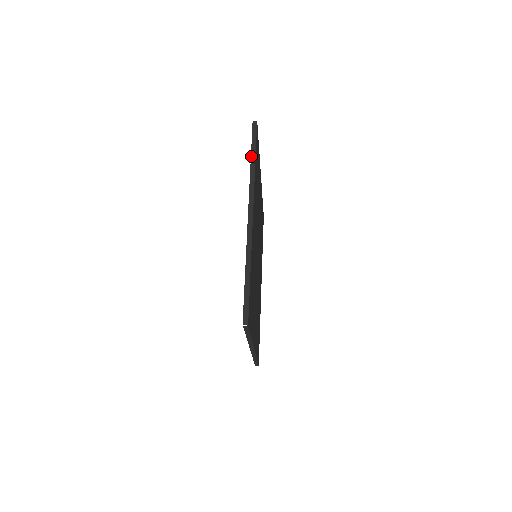
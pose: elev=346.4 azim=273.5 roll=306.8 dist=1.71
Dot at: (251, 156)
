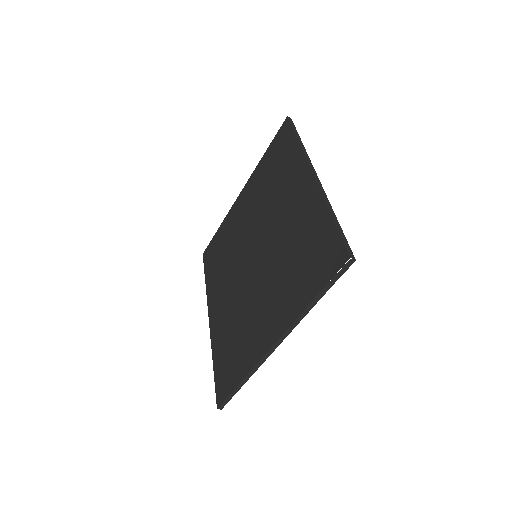
Dot at: (297, 136)
